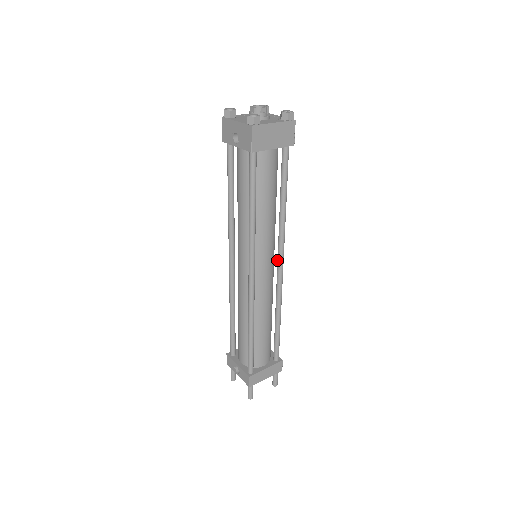
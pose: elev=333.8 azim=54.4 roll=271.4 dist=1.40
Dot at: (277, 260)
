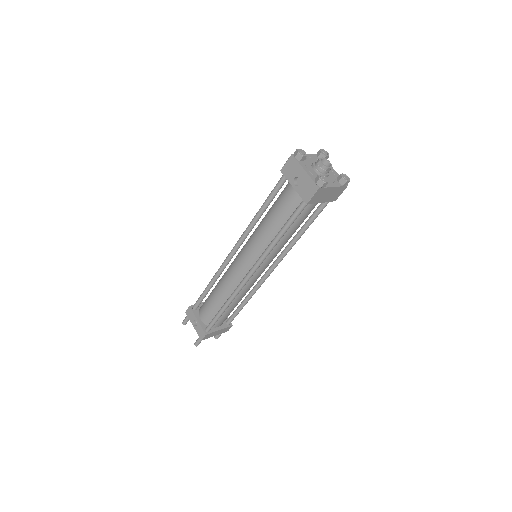
Dot at: (271, 265)
